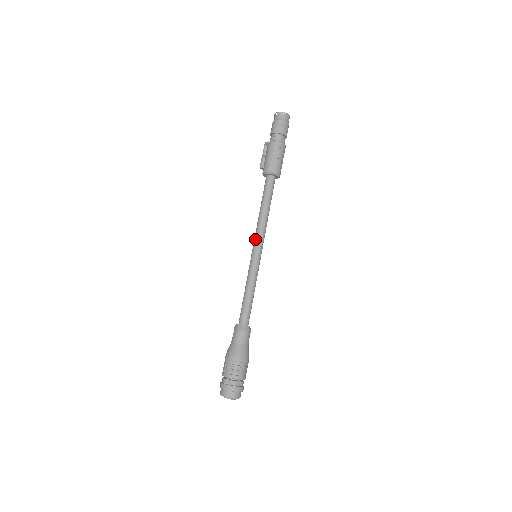
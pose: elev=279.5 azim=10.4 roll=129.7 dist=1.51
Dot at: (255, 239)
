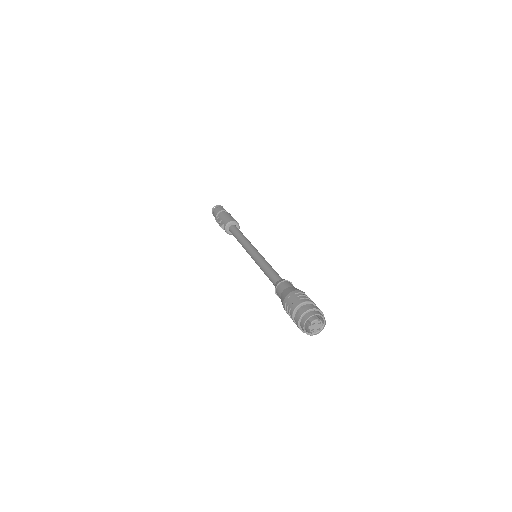
Dot at: (248, 247)
